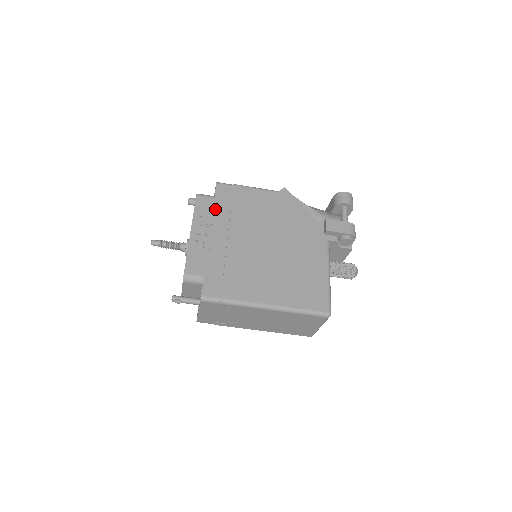
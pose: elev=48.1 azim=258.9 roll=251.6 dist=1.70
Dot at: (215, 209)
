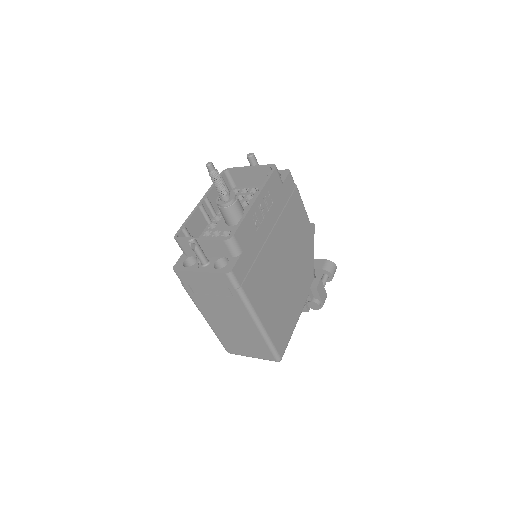
Dot at: (278, 195)
